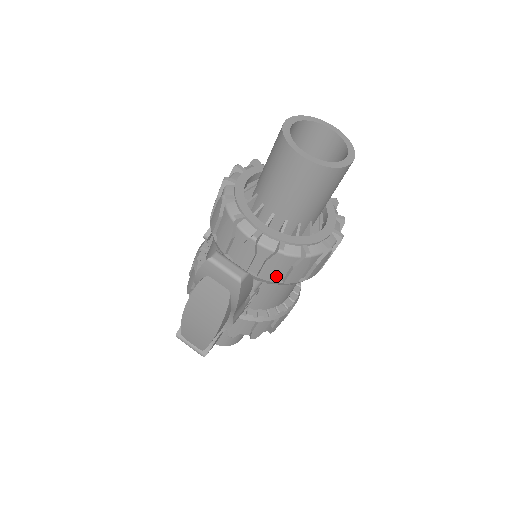
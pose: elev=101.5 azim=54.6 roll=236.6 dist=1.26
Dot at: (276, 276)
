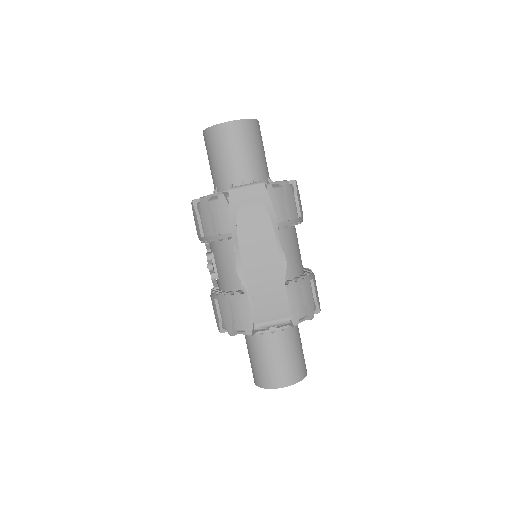
Dot at: (281, 217)
